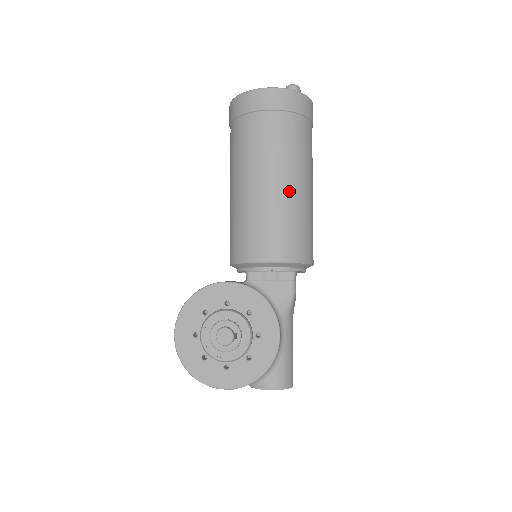
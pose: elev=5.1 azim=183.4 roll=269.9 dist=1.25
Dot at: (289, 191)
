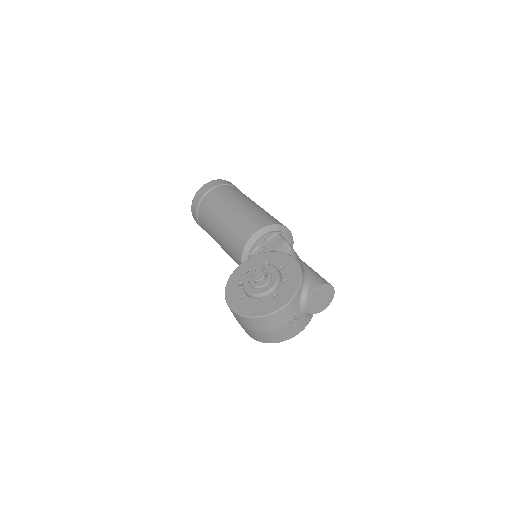
Dot at: (244, 205)
